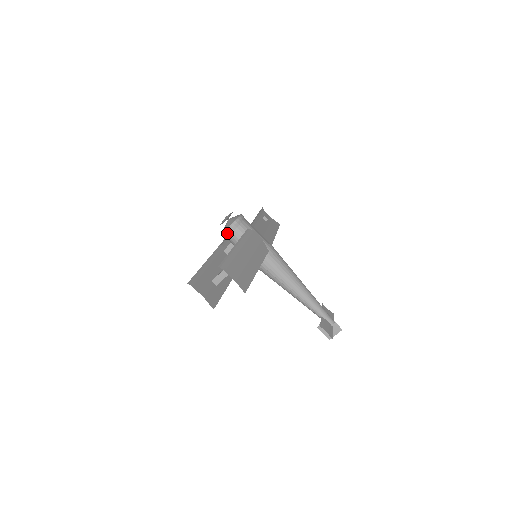
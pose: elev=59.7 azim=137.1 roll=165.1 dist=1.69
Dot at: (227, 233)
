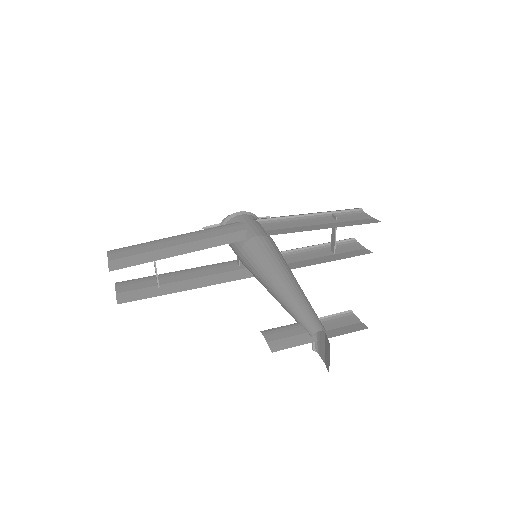
Dot at: occluded
